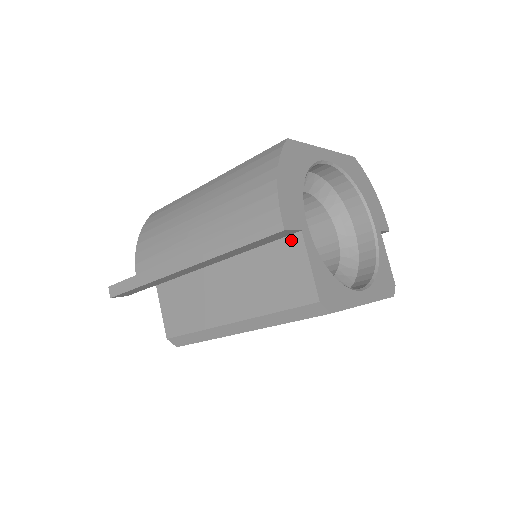
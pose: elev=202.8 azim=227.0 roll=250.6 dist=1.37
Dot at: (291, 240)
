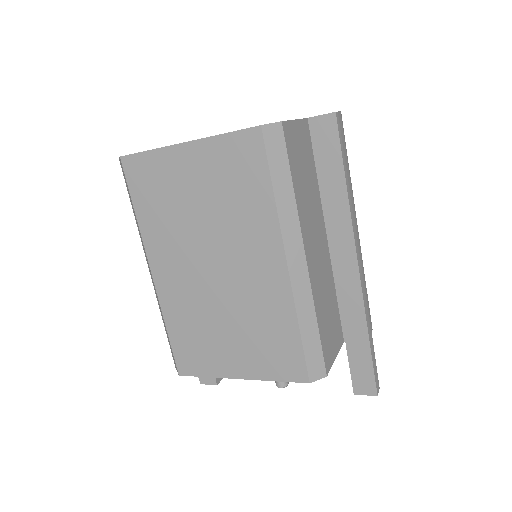
Dot at: occluded
